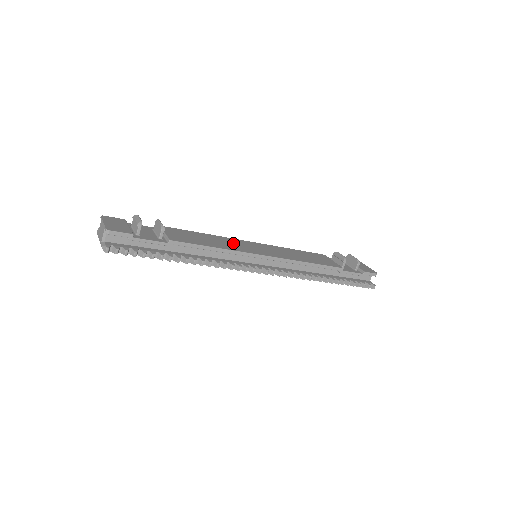
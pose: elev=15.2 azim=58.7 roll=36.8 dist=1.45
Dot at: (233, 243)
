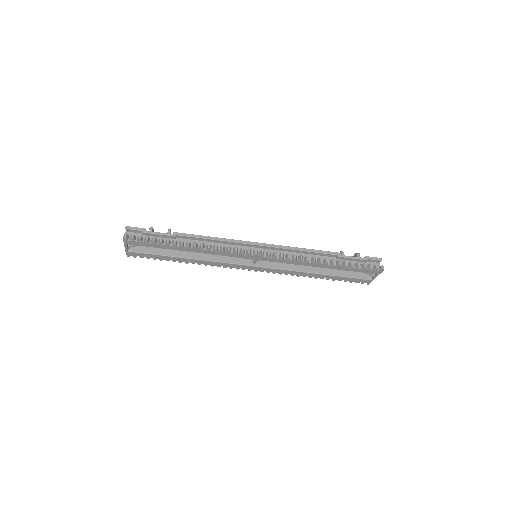
Dot at: occluded
